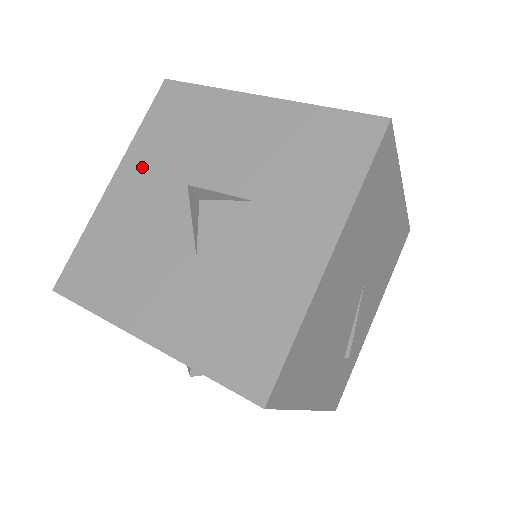
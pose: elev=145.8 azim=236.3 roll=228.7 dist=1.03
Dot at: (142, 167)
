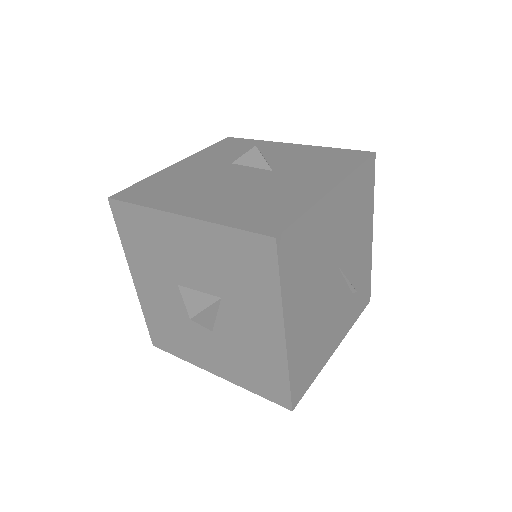
Dot at: (143, 271)
